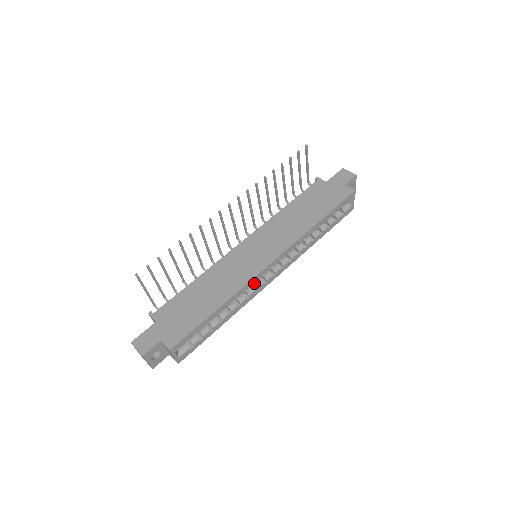
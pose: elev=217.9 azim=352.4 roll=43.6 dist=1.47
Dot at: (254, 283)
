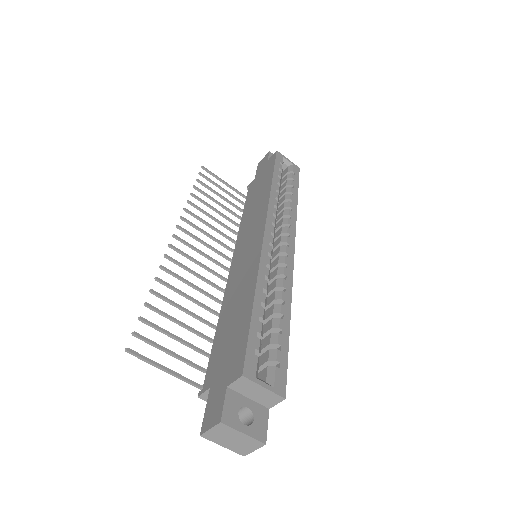
Dot at: (276, 265)
